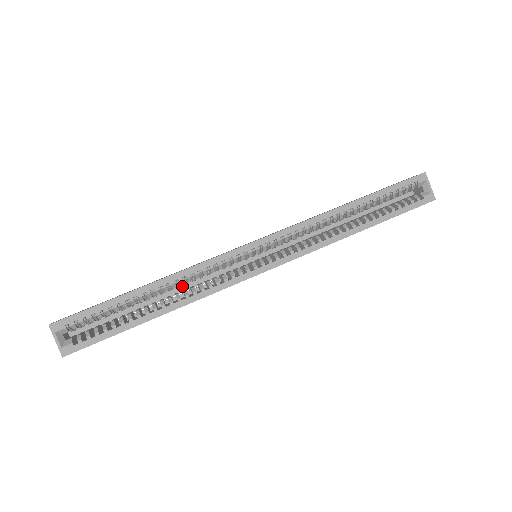
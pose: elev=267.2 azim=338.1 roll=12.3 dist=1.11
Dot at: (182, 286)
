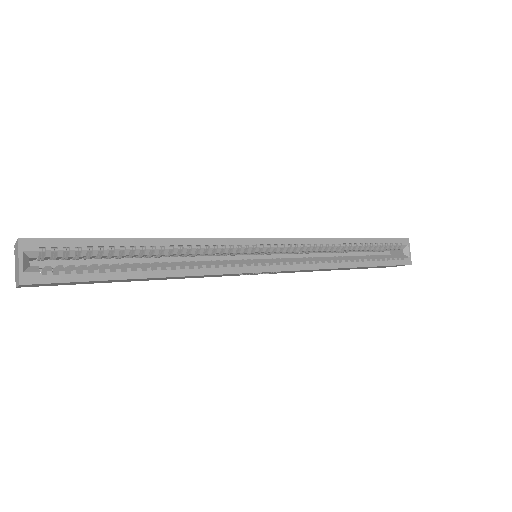
Dot at: (175, 259)
